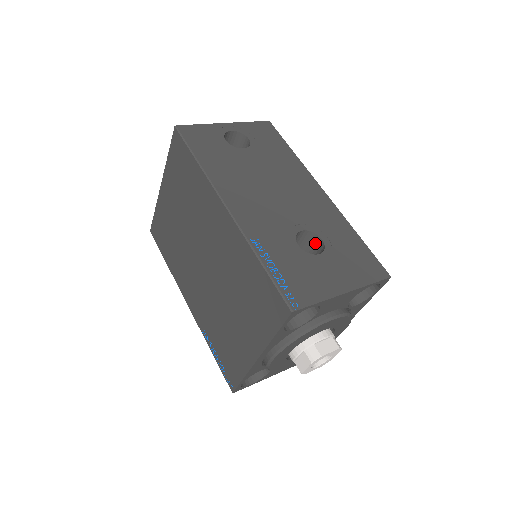
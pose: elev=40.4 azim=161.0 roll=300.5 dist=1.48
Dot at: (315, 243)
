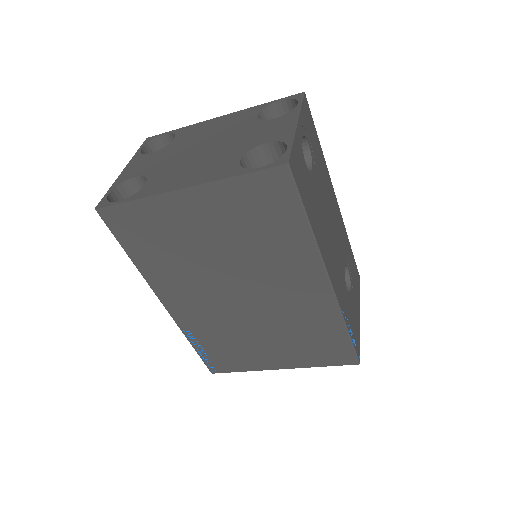
Dot at: occluded
